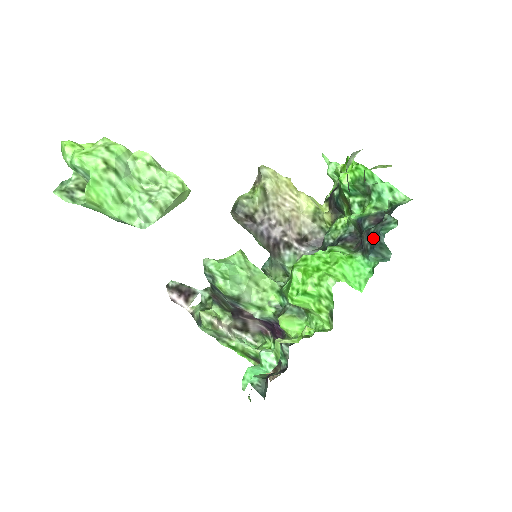
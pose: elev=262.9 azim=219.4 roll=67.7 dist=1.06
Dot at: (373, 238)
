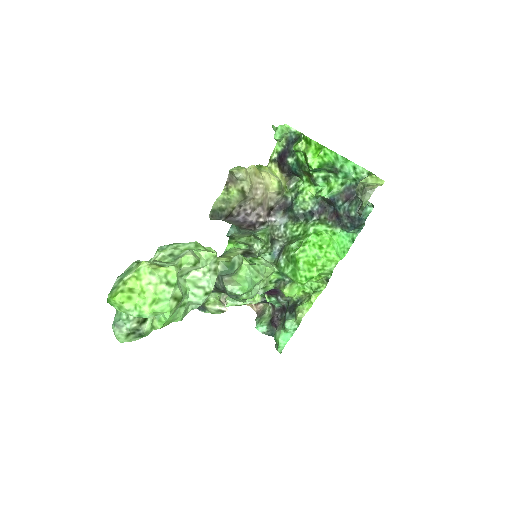
Dot at: (355, 221)
